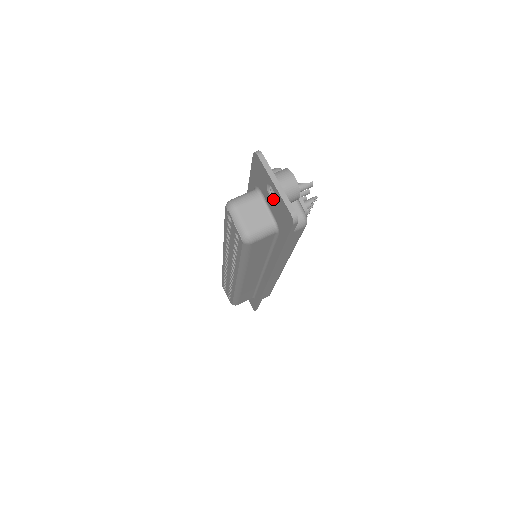
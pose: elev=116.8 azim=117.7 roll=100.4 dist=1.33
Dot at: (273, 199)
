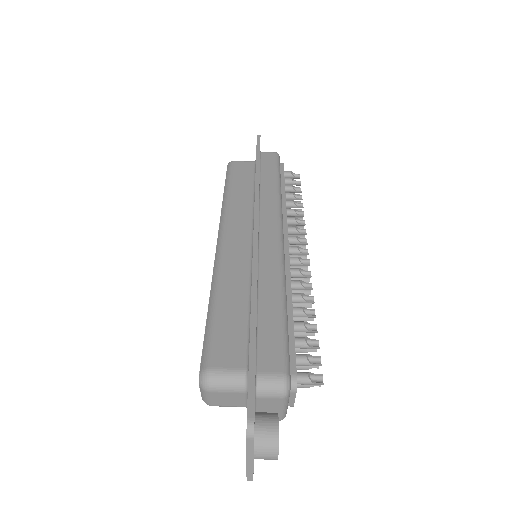
Dot at: occluded
